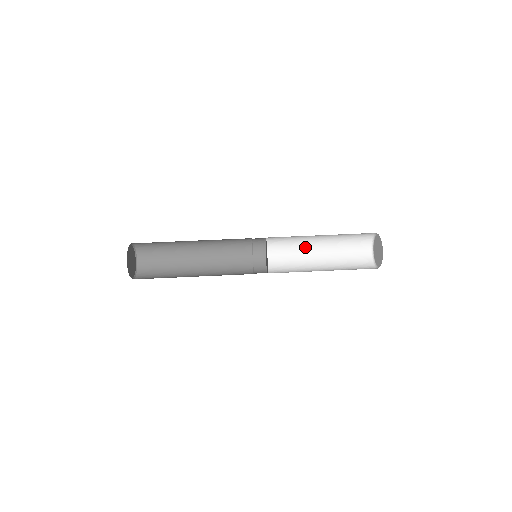
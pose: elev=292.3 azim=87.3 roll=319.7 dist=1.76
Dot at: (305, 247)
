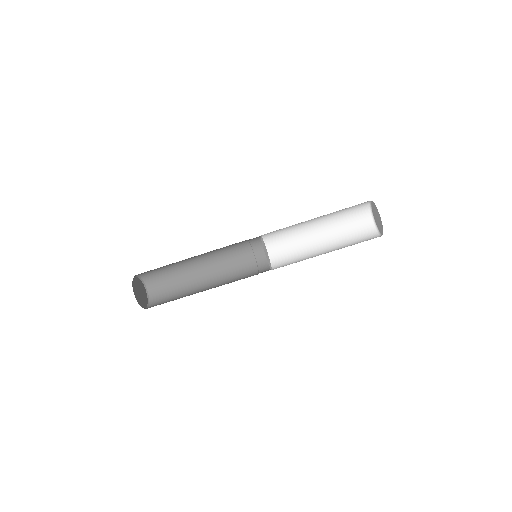
Dot at: (301, 224)
